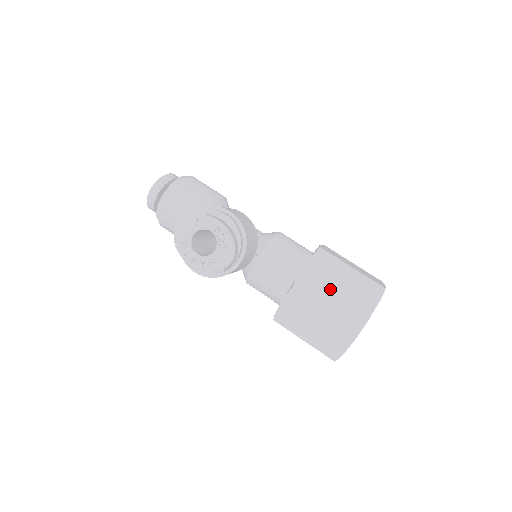
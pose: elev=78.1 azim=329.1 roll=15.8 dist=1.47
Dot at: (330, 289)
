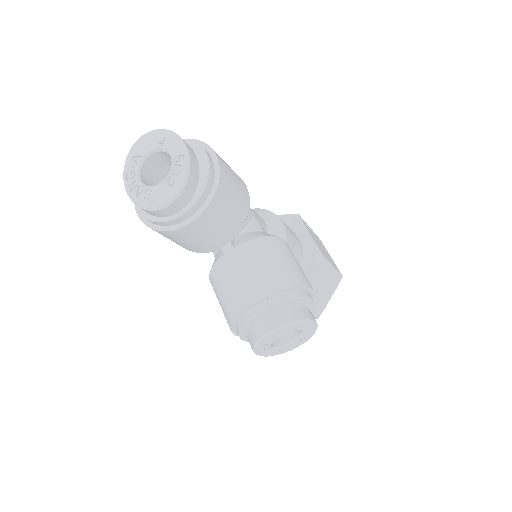
Dot at: (316, 293)
